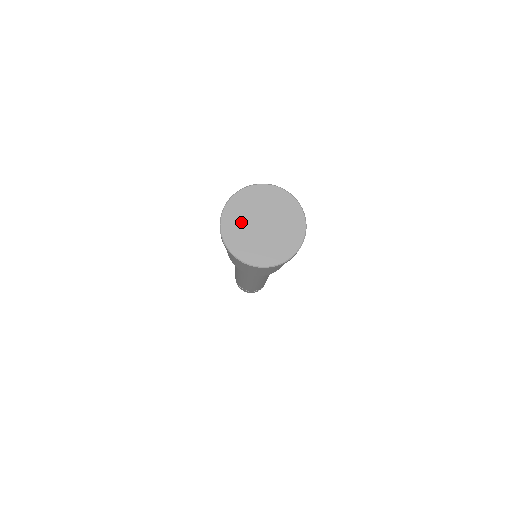
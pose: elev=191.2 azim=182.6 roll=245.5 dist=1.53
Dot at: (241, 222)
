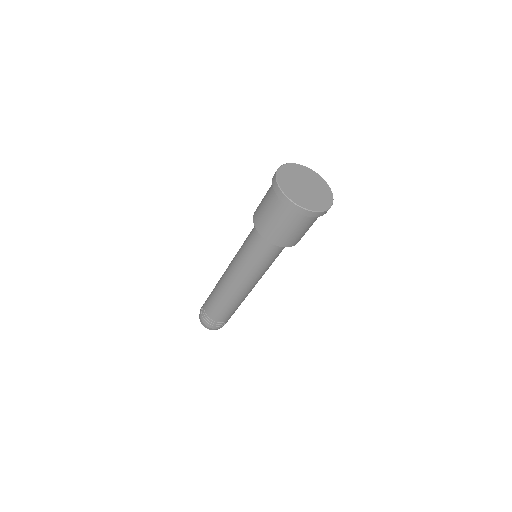
Dot at: (291, 179)
